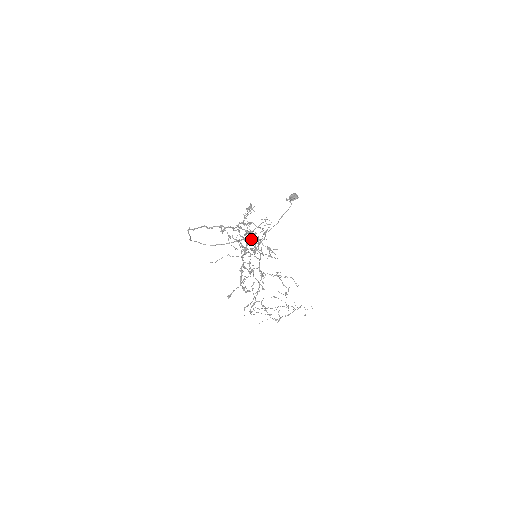
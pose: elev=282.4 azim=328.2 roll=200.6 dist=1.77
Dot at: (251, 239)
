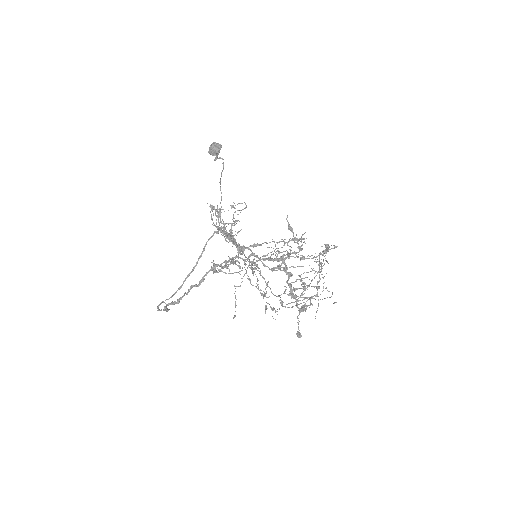
Dot at: (232, 243)
